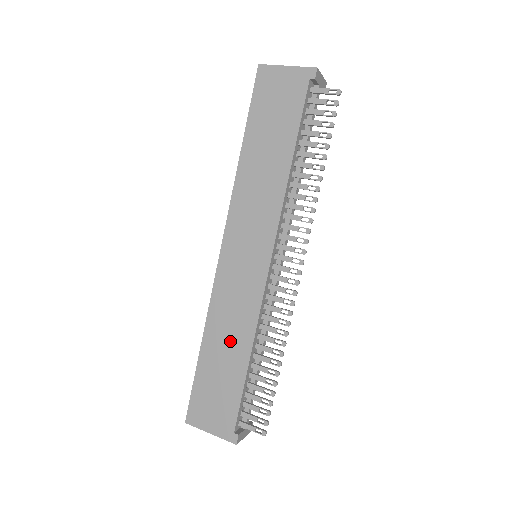
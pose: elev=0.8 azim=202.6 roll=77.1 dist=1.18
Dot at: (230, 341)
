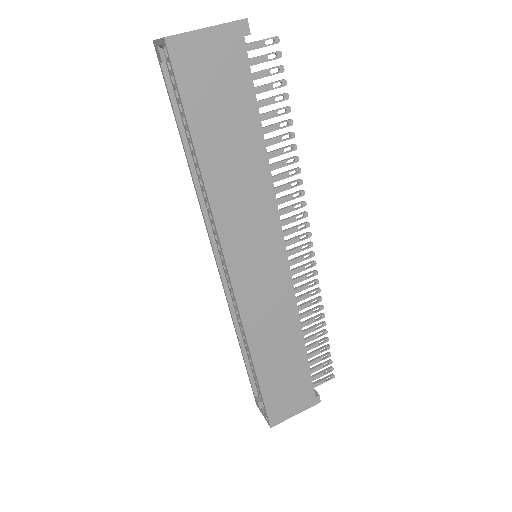
Dot at: (280, 342)
